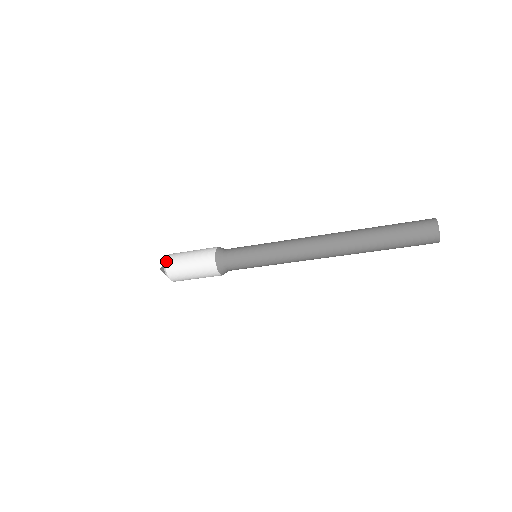
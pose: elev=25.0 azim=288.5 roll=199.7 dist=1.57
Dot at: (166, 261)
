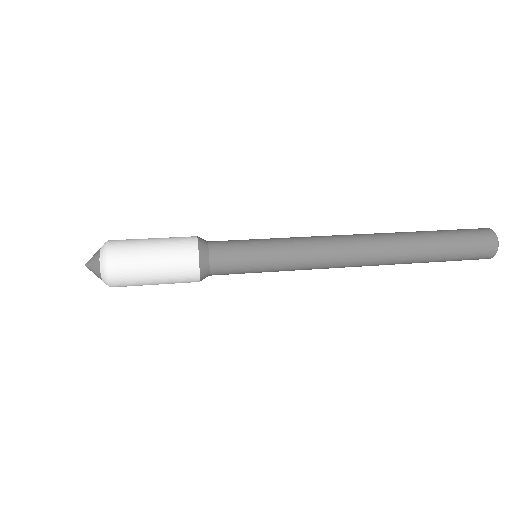
Dot at: (106, 248)
